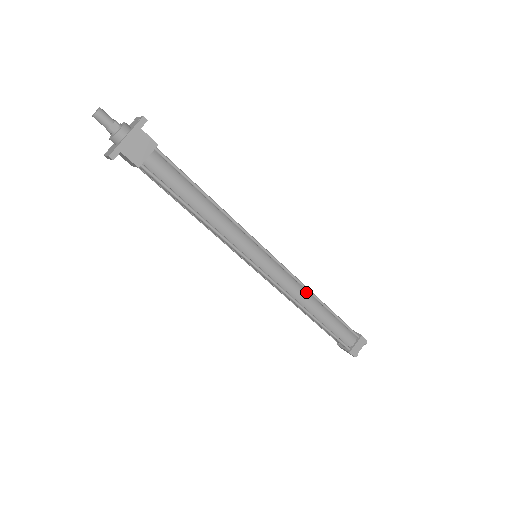
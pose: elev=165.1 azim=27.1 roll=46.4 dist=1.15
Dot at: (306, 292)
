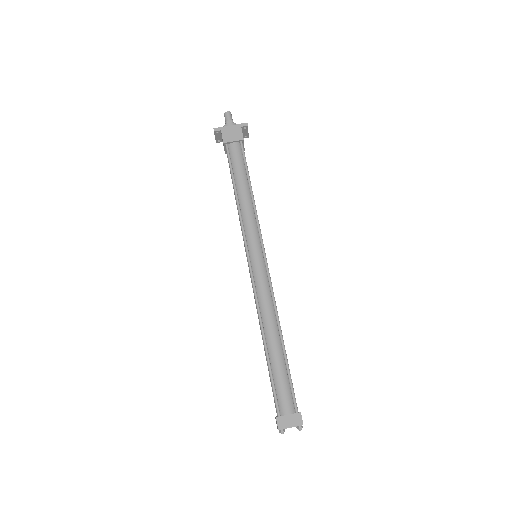
Dot at: (274, 314)
